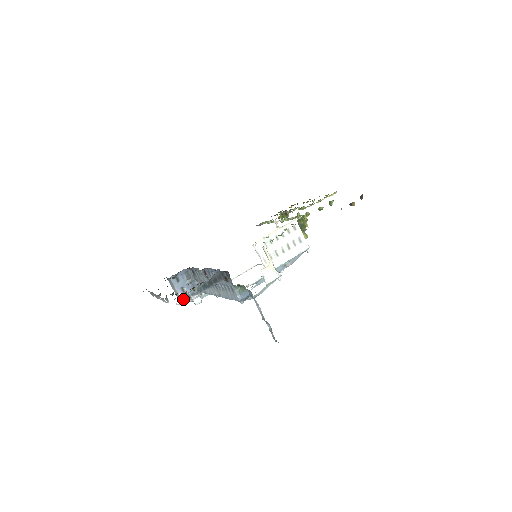
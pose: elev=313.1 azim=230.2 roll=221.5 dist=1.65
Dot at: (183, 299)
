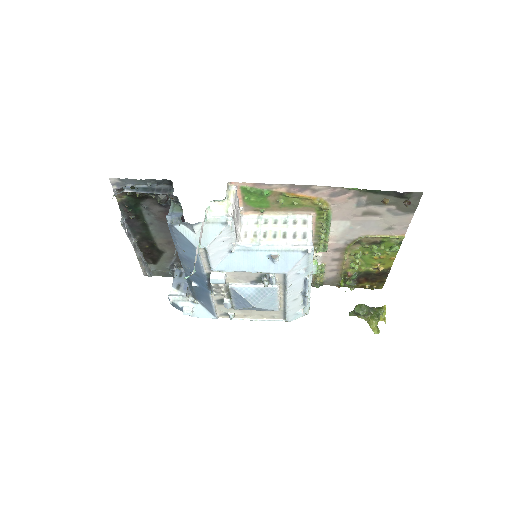
Dot at: (172, 294)
